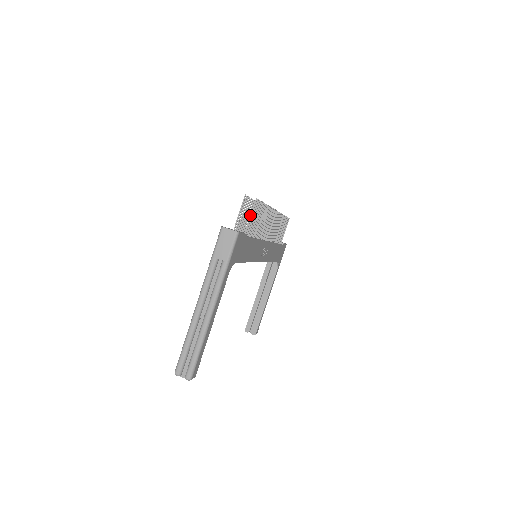
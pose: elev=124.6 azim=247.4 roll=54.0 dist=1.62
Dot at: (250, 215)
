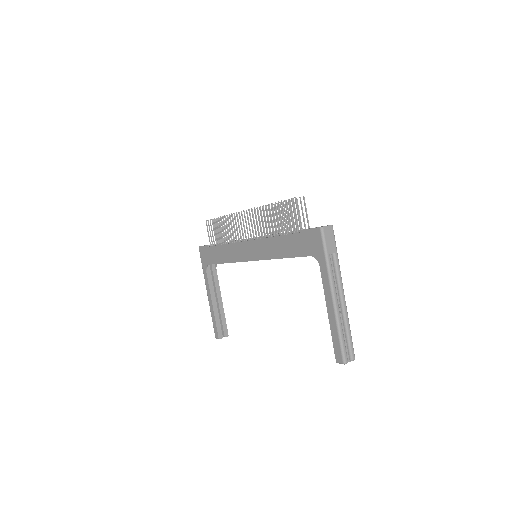
Dot at: (274, 217)
